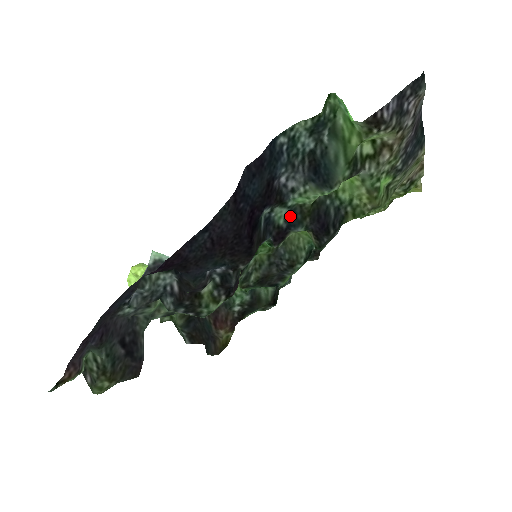
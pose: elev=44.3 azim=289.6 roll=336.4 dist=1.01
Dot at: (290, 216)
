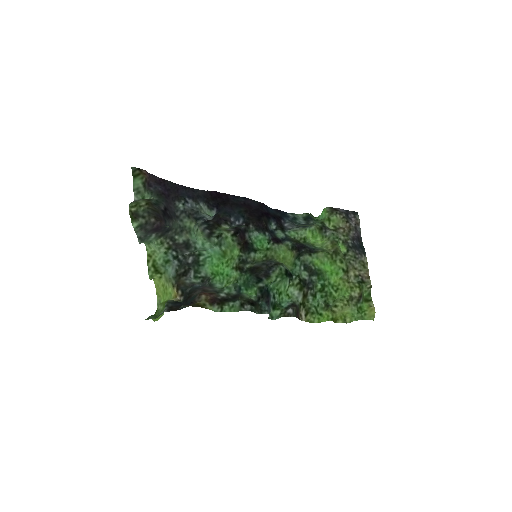
Dot at: (285, 238)
